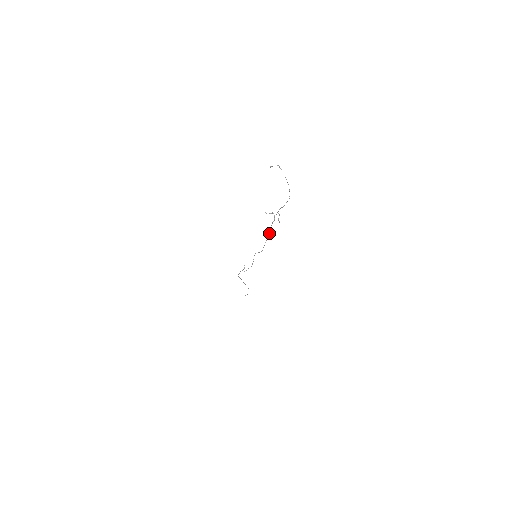
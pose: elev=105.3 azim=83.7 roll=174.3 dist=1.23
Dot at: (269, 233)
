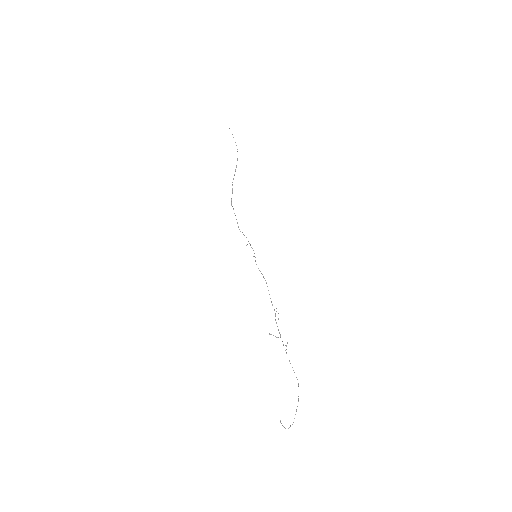
Dot at: (275, 316)
